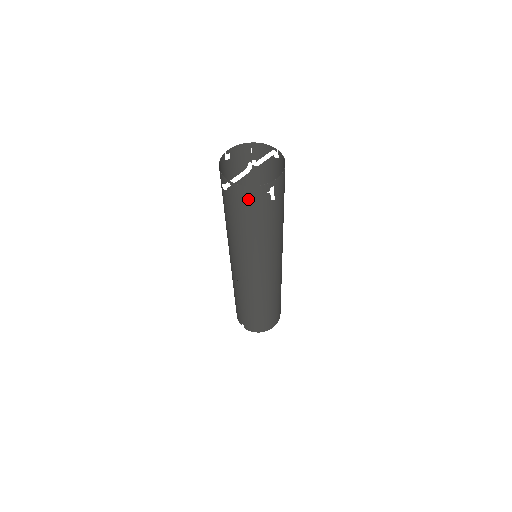
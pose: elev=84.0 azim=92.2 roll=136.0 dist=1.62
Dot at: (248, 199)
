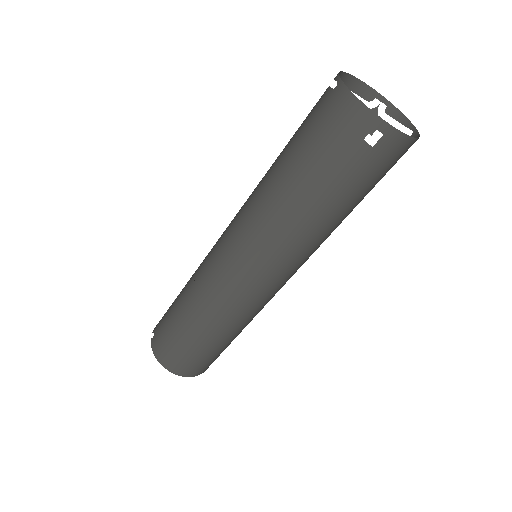
Dot at: (337, 120)
